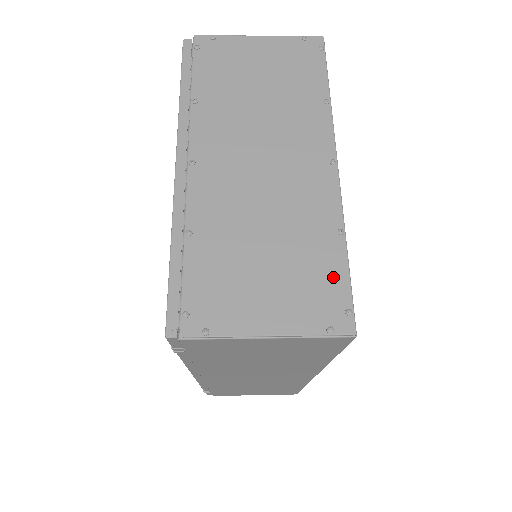
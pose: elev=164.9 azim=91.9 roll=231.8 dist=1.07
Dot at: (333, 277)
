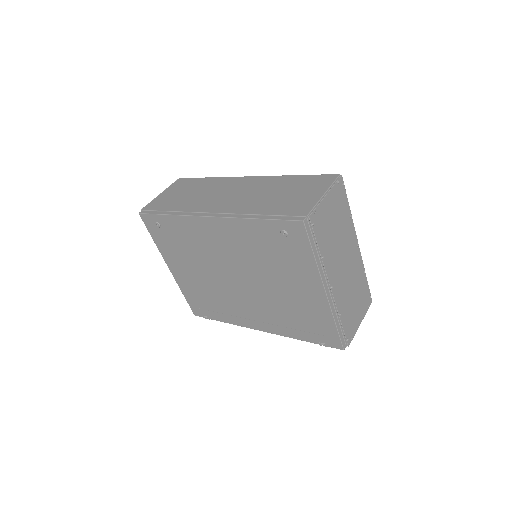
Dot at: (366, 290)
